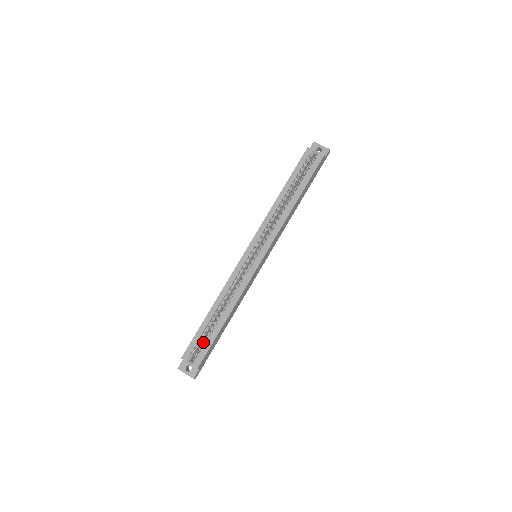
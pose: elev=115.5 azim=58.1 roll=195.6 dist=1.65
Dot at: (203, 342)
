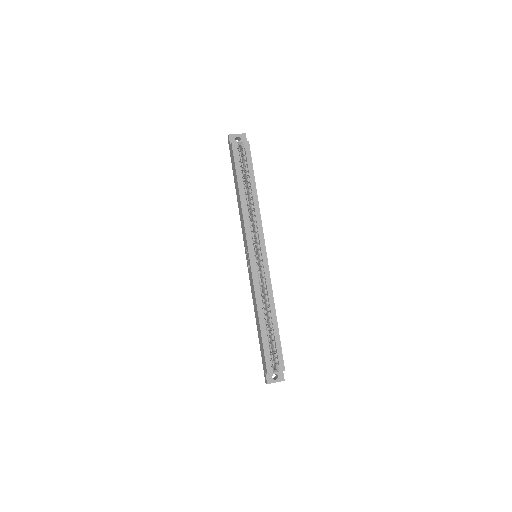
Dot at: occluded
